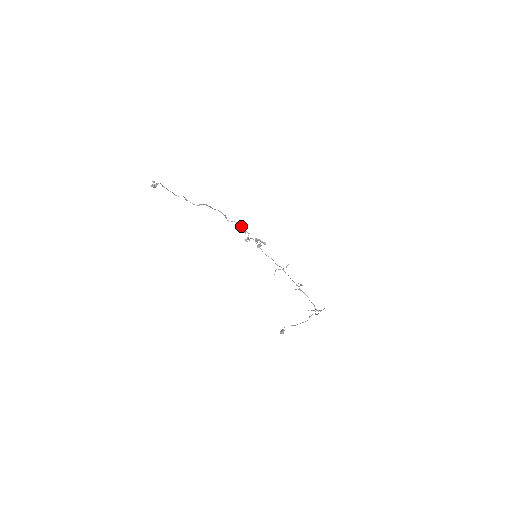
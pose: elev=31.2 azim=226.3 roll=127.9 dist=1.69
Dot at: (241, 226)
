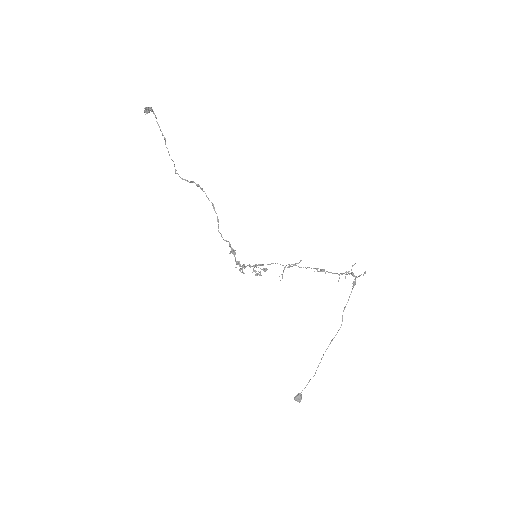
Dot at: (235, 252)
